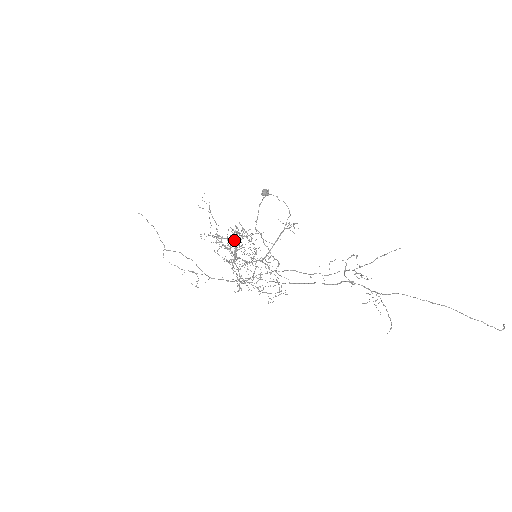
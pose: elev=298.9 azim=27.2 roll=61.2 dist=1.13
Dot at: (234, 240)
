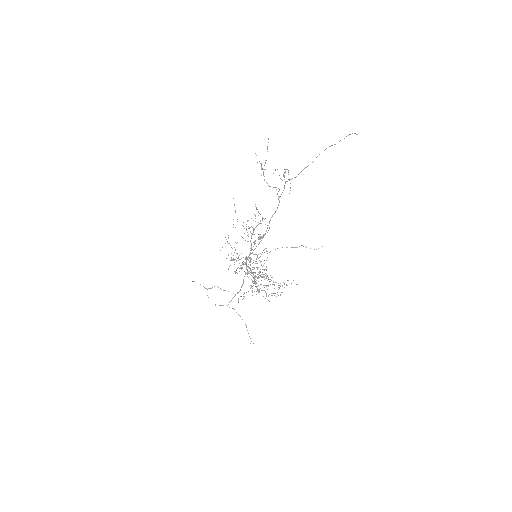
Dot at: occluded
